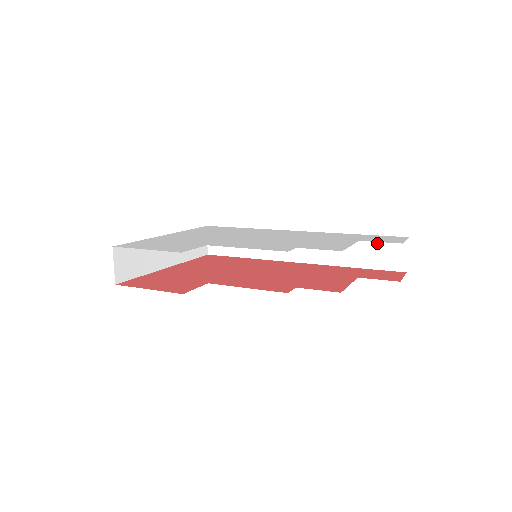
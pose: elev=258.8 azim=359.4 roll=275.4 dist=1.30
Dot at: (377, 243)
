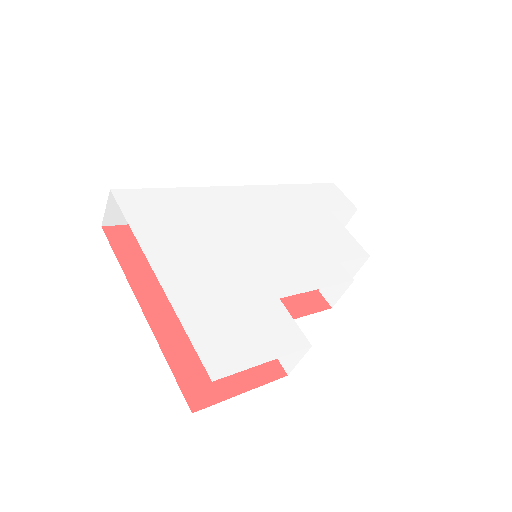
Dot at: occluded
